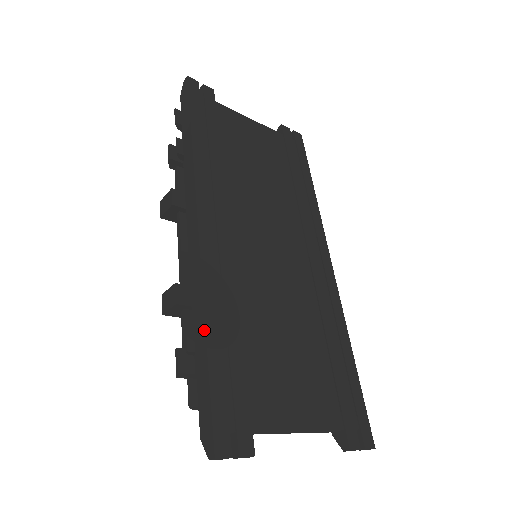
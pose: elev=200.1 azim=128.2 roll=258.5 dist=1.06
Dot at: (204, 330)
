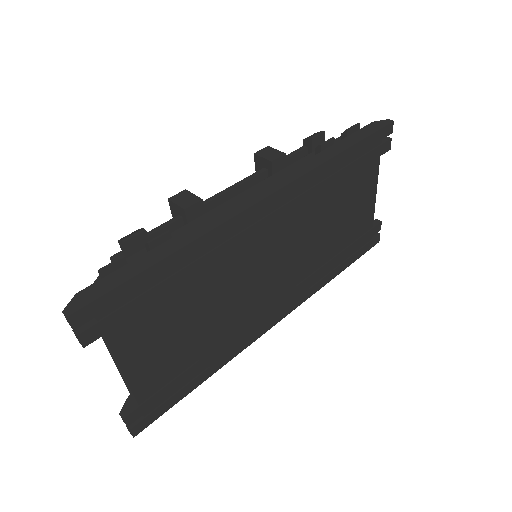
Dot at: (174, 250)
